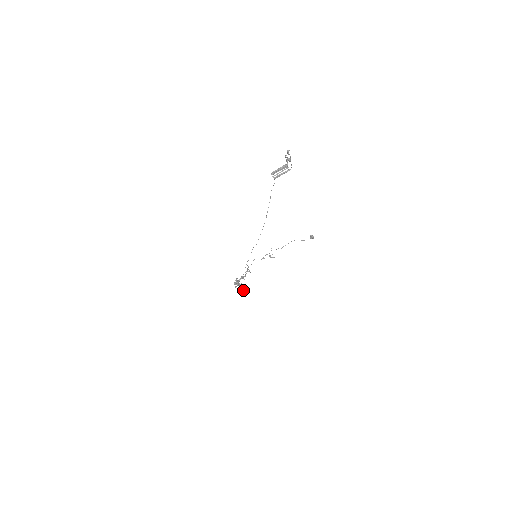
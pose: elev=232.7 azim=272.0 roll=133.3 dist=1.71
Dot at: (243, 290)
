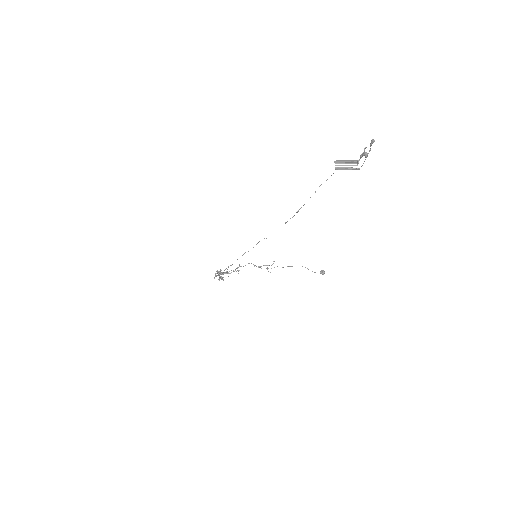
Dot at: occluded
